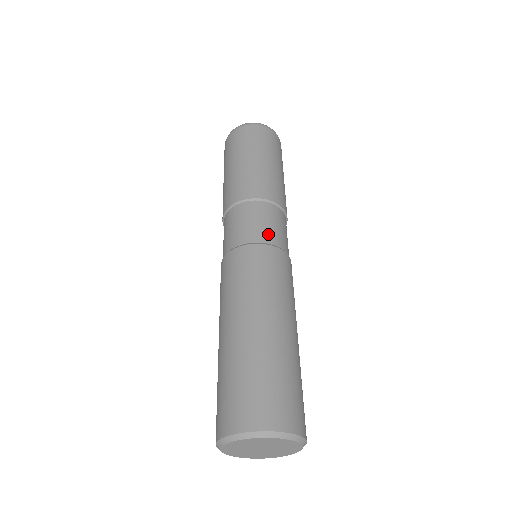
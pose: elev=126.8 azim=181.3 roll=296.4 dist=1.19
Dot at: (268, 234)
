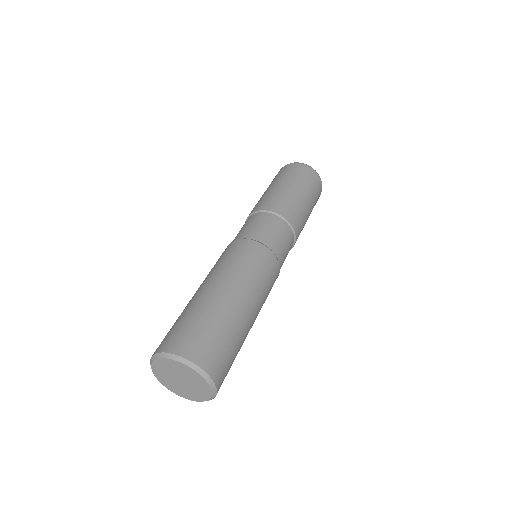
Dot at: (250, 232)
